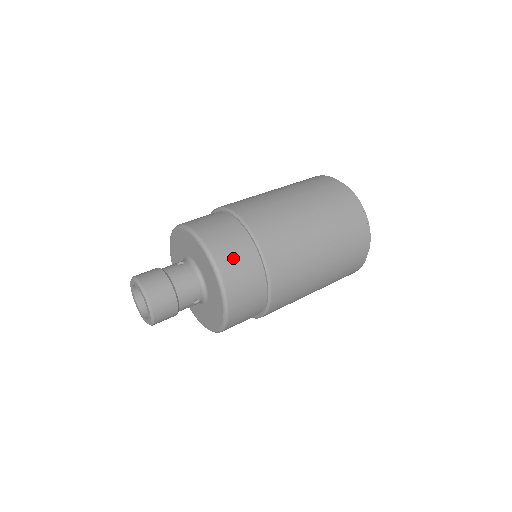
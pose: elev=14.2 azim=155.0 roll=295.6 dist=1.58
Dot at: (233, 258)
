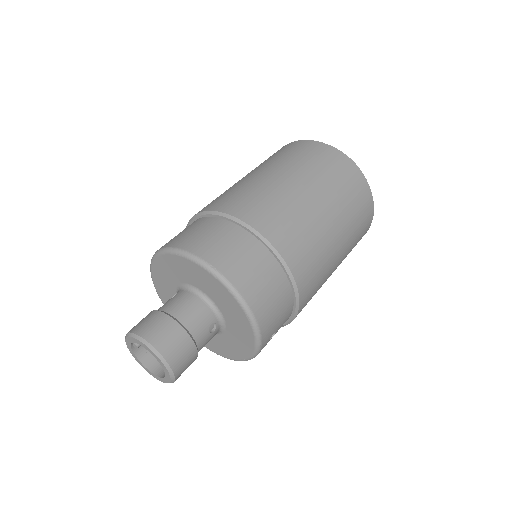
Dot at: (223, 249)
